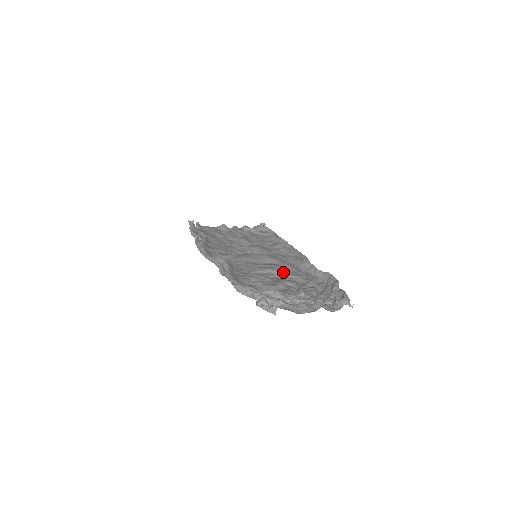
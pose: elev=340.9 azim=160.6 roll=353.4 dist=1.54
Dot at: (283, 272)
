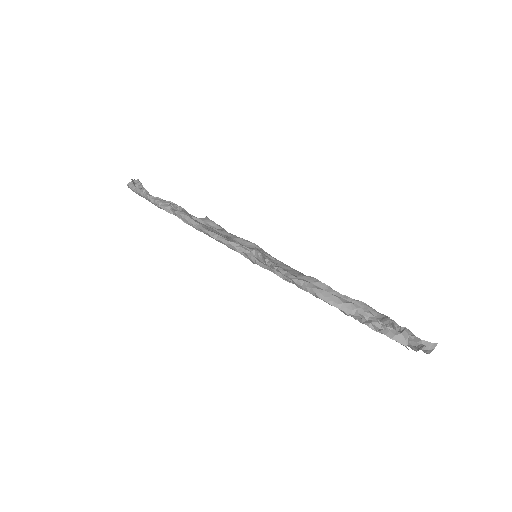
Dot at: occluded
